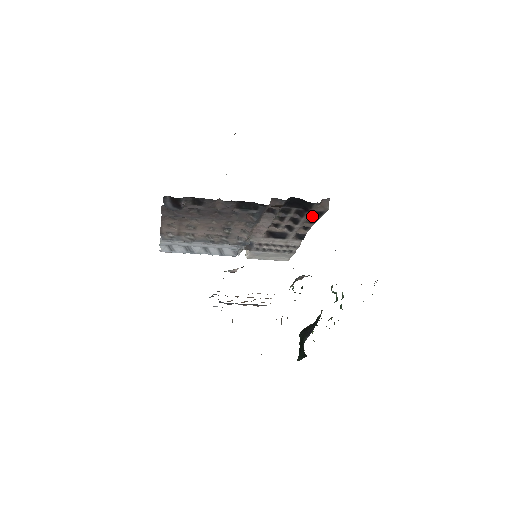
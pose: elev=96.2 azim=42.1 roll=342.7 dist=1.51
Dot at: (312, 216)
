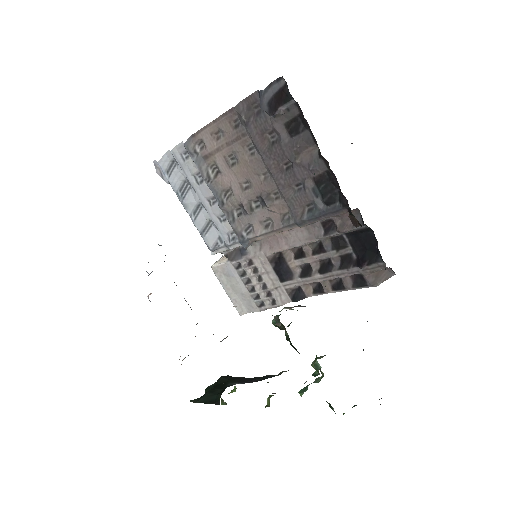
Dot at: (349, 279)
